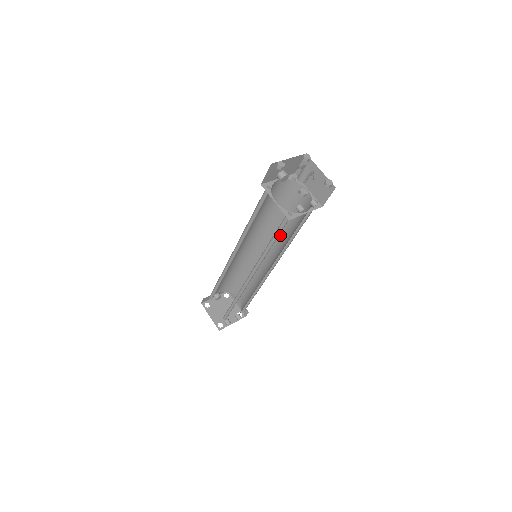
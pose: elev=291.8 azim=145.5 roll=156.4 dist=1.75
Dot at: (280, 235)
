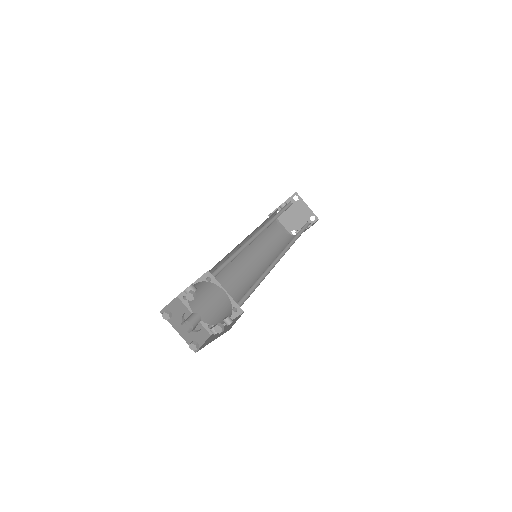
Dot at: occluded
